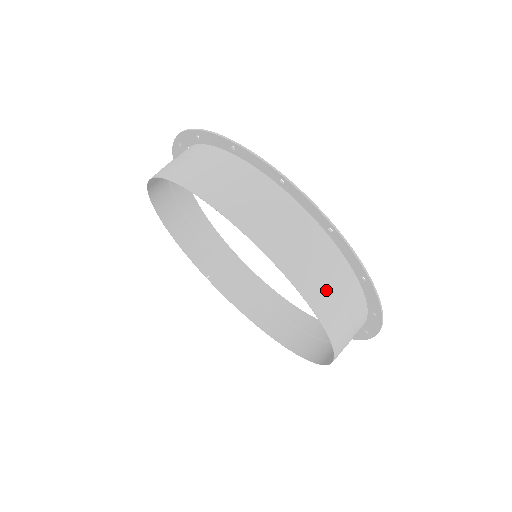
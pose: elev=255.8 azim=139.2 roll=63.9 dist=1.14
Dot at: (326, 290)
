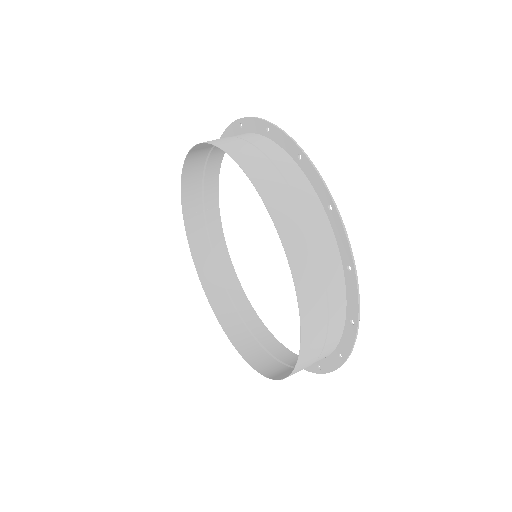
Dot at: (314, 355)
